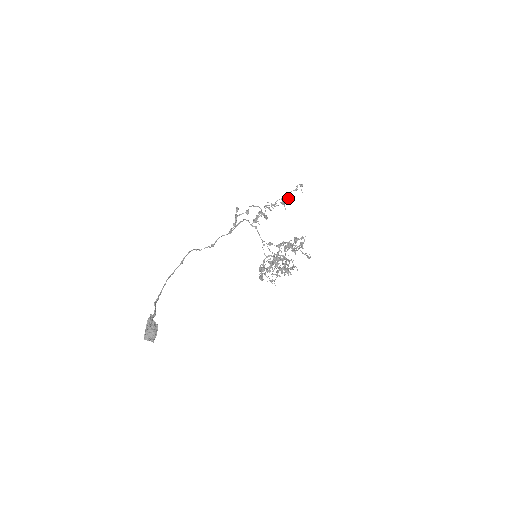
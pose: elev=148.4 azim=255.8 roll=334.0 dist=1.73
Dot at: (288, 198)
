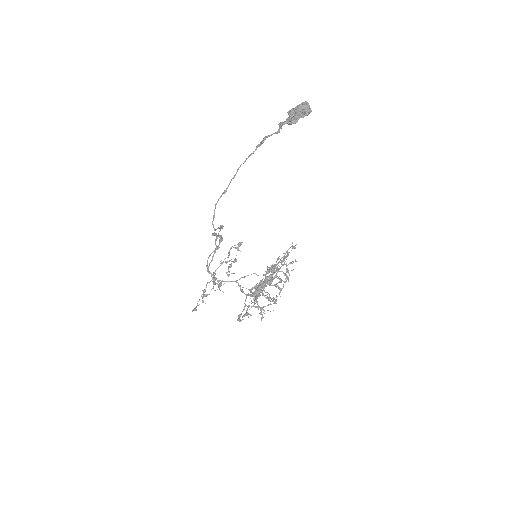
Dot at: occluded
